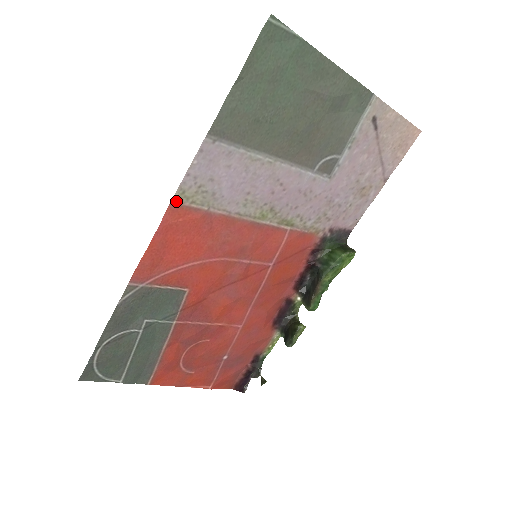
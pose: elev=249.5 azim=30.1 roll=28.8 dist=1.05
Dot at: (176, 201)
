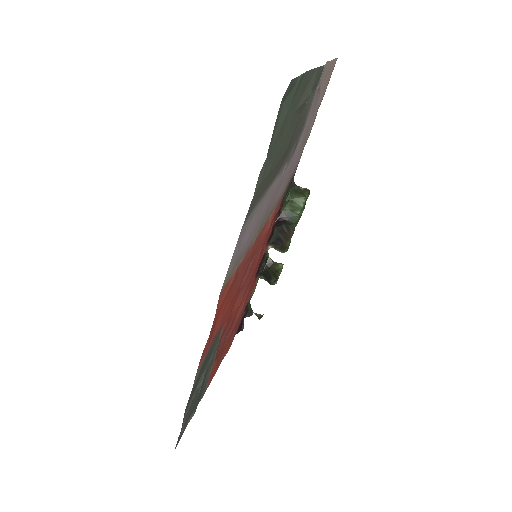
Dot at: (222, 288)
